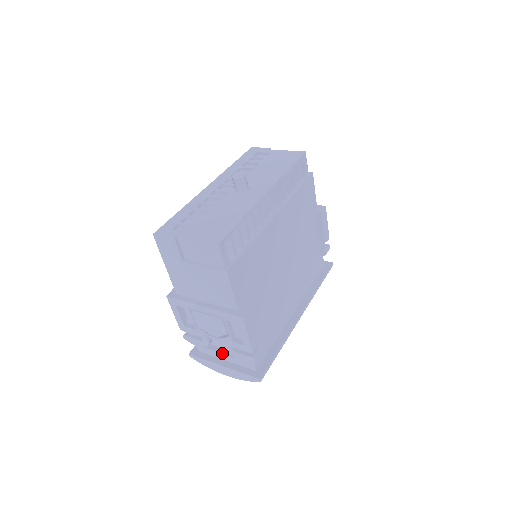
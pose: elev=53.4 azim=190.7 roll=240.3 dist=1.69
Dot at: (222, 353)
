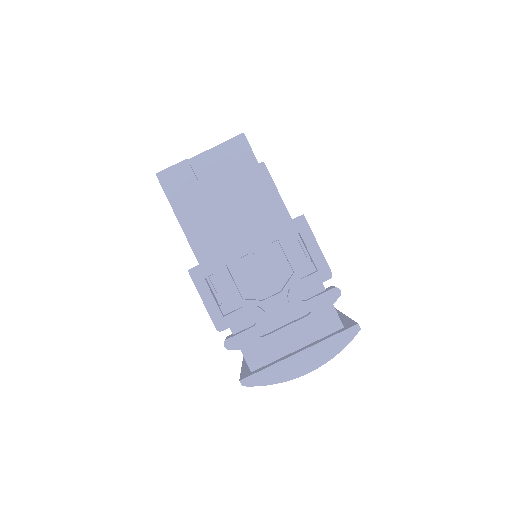
Dot at: (291, 323)
